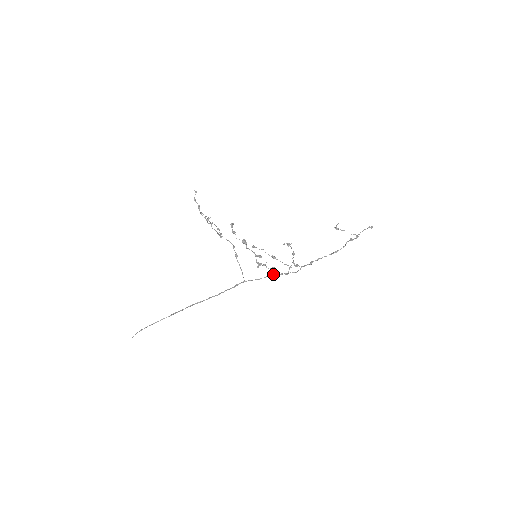
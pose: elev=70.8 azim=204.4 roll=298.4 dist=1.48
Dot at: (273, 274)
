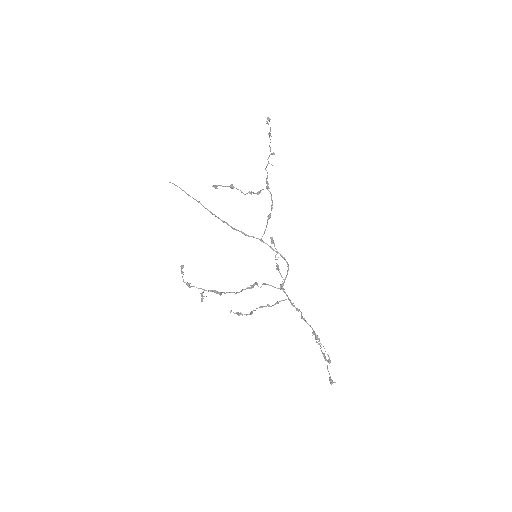
Dot at: (287, 263)
